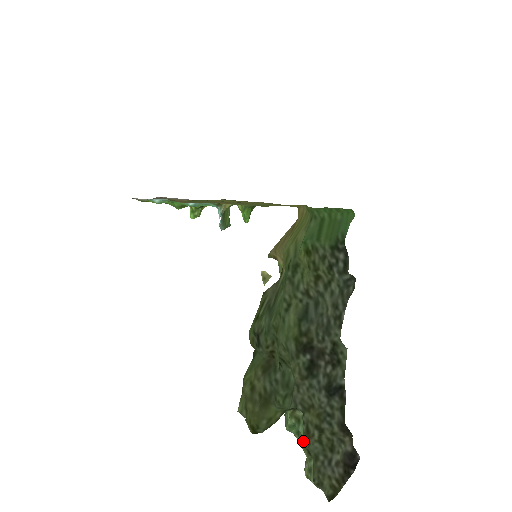
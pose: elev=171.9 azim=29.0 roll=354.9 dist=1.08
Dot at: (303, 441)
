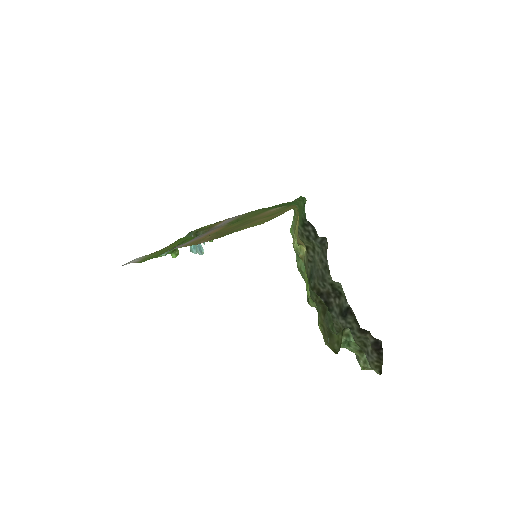
Dot at: (355, 347)
